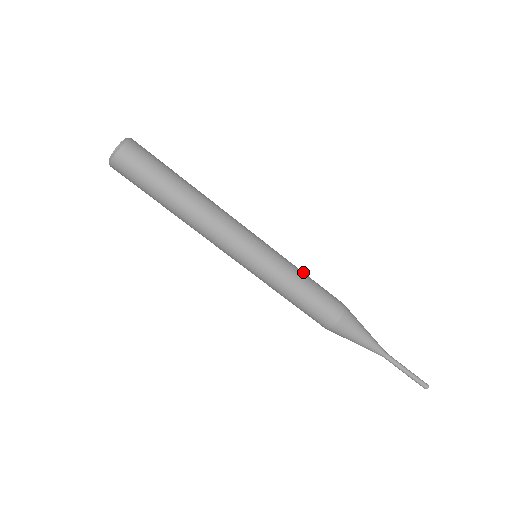
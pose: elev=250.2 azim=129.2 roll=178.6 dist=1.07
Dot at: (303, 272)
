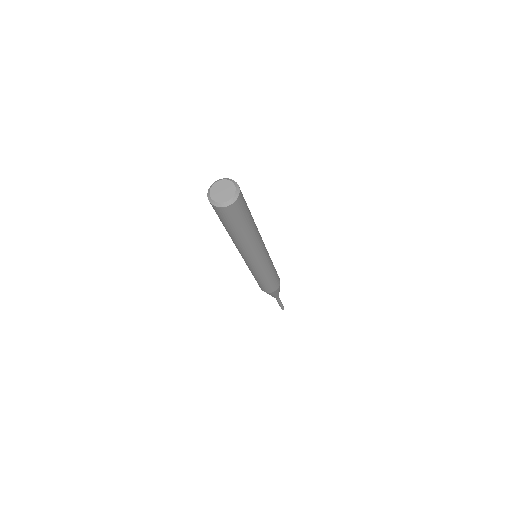
Dot at: occluded
